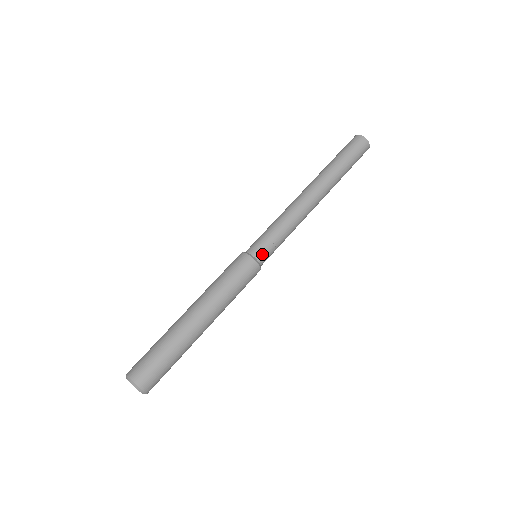
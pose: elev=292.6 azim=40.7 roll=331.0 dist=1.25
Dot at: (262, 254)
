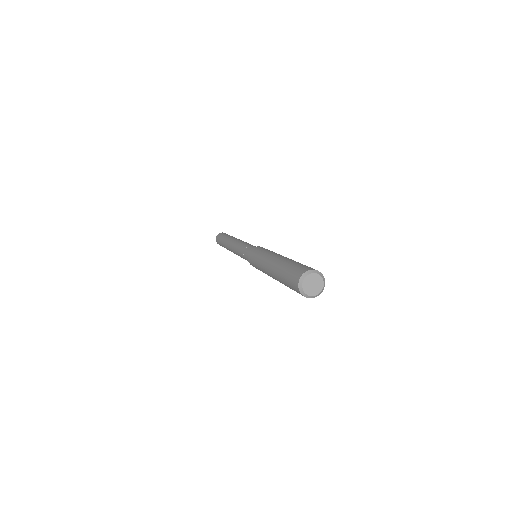
Dot at: occluded
